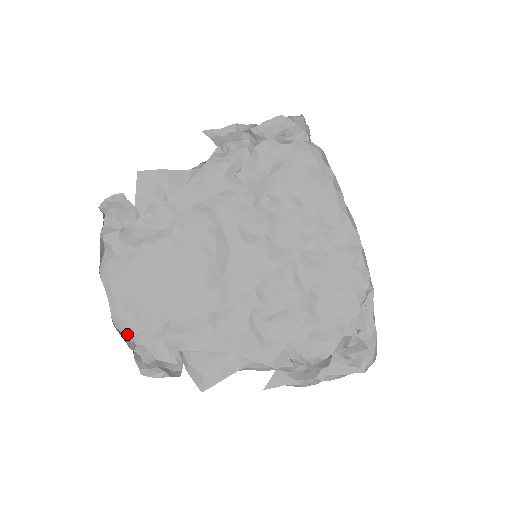
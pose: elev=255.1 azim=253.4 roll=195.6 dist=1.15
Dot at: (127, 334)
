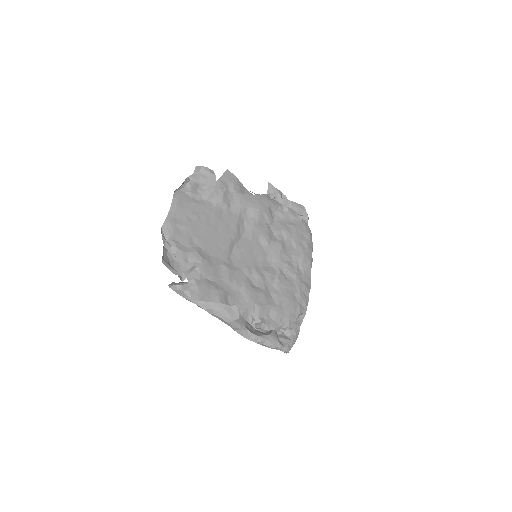
Dot at: (167, 236)
